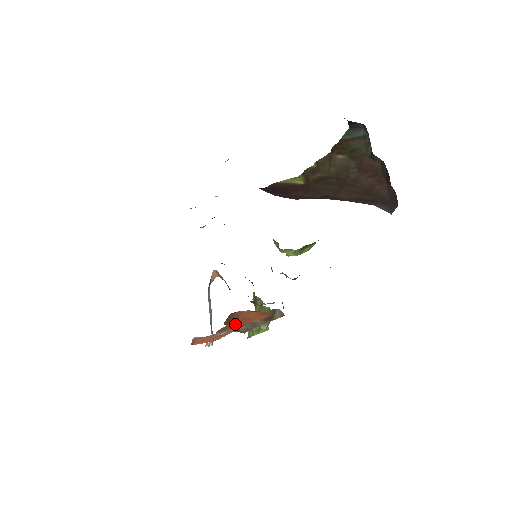
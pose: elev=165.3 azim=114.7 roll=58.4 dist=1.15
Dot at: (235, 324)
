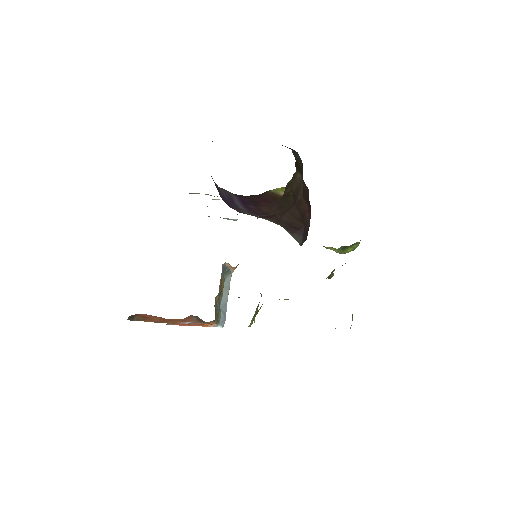
Dot at: (173, 320)
